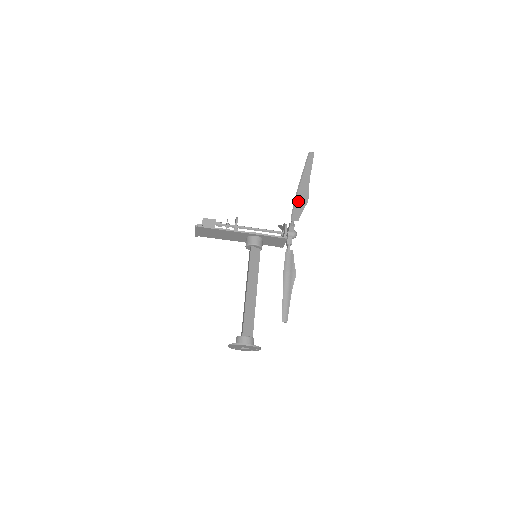
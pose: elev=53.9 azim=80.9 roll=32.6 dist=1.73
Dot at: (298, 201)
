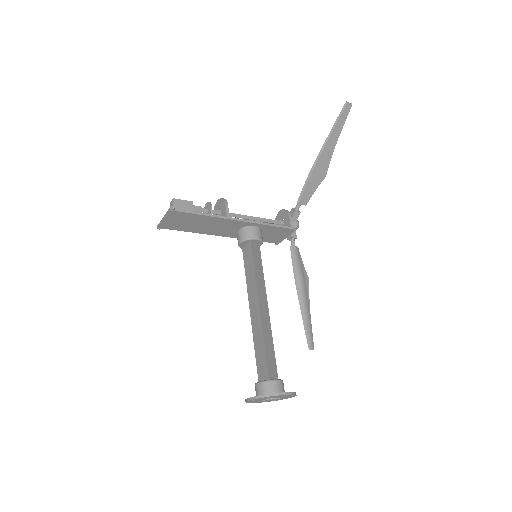
Dot at: (313, 175)
